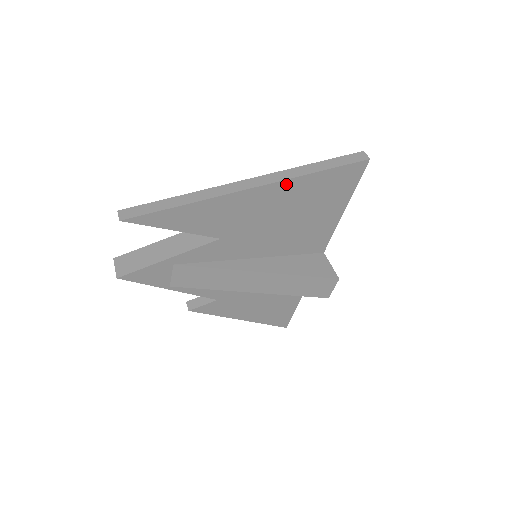
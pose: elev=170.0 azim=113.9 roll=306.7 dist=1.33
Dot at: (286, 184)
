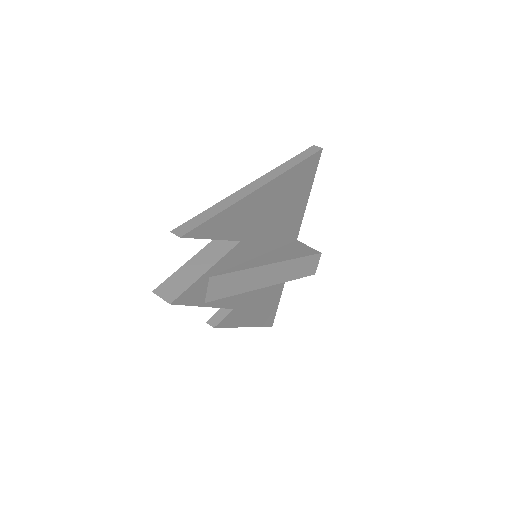
Dot at: (280, 179)
